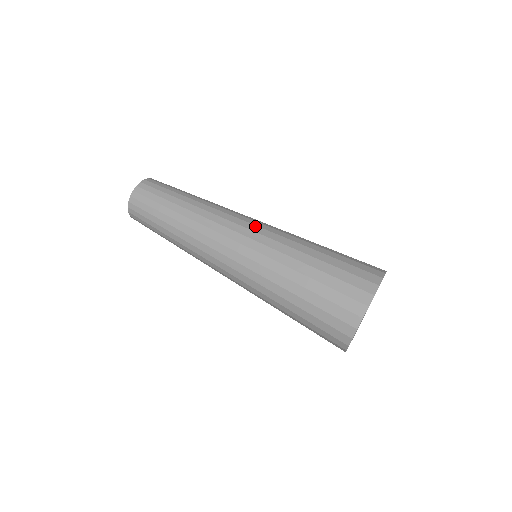
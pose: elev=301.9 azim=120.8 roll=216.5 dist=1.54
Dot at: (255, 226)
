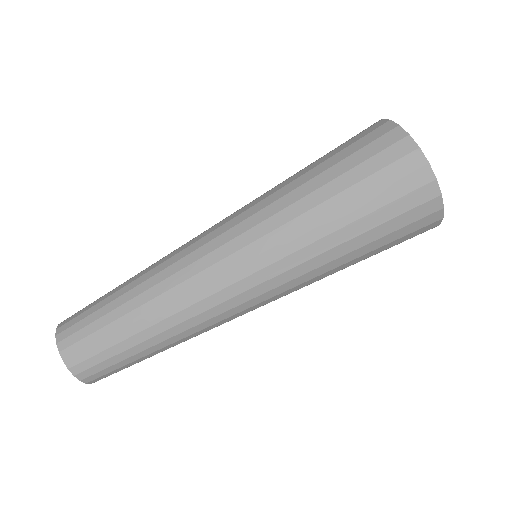
Dot at: (245, 265)
